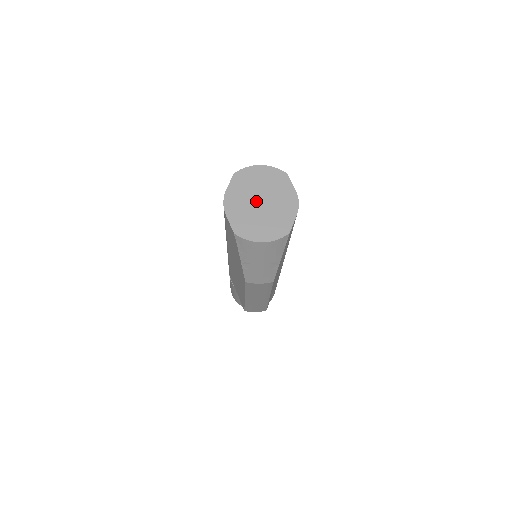
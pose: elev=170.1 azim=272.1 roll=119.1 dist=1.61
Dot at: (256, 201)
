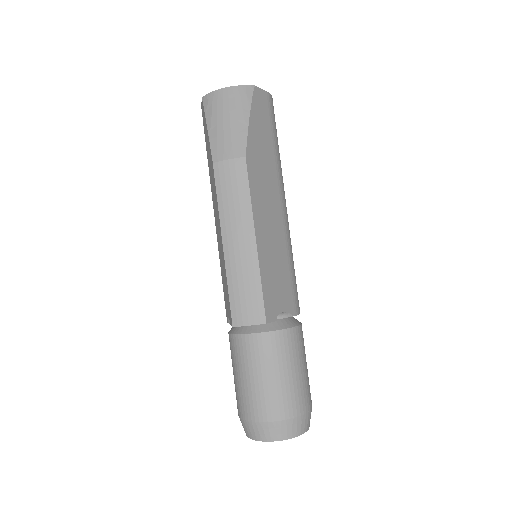
Dot at: occluded
